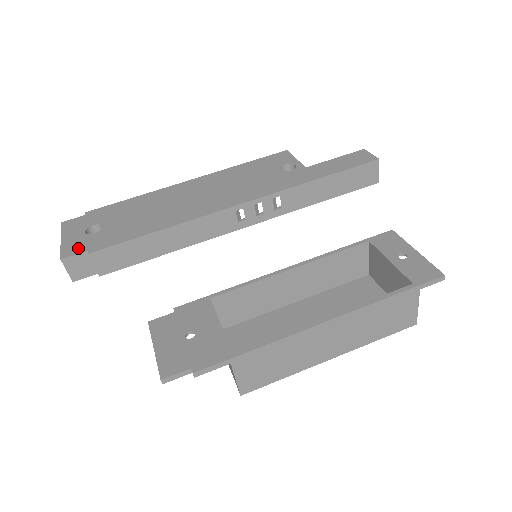
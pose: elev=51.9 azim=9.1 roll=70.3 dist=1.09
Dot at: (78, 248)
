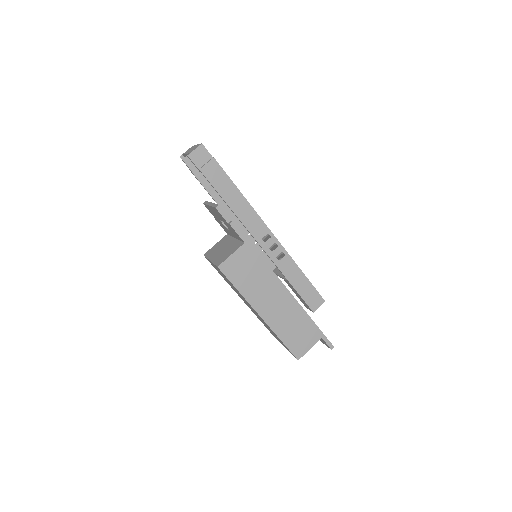
Dot at: occluded
